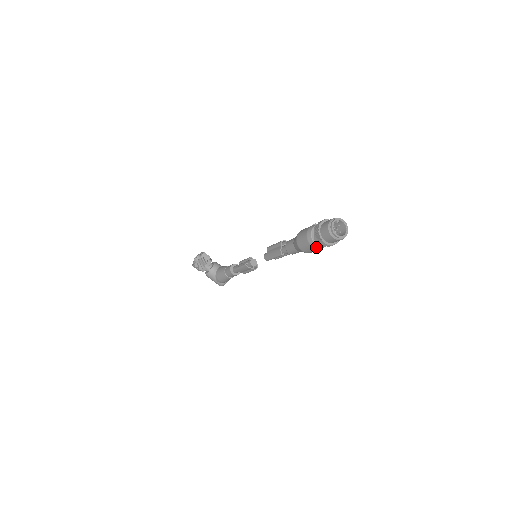
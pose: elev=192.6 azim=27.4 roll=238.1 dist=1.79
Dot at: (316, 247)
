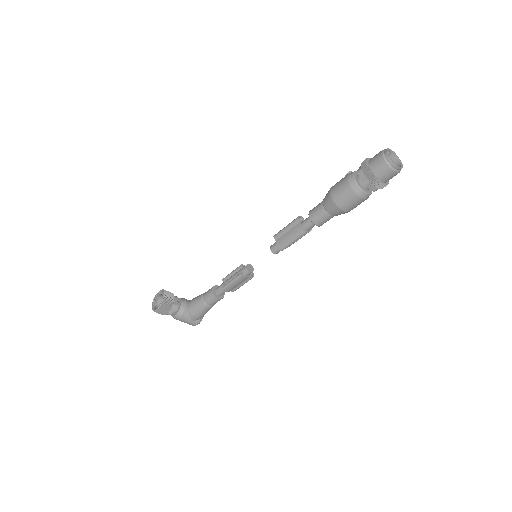
Dot at: (365, 196)
